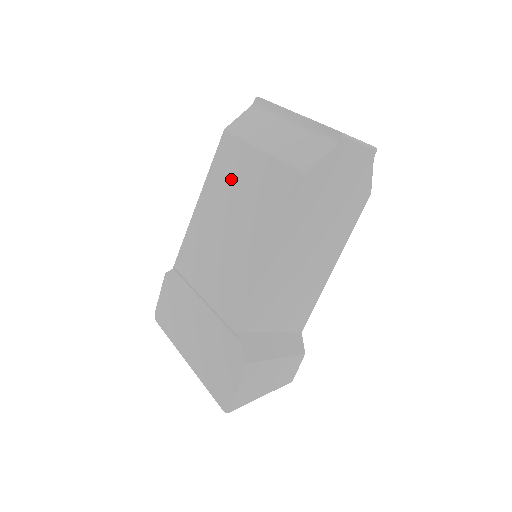
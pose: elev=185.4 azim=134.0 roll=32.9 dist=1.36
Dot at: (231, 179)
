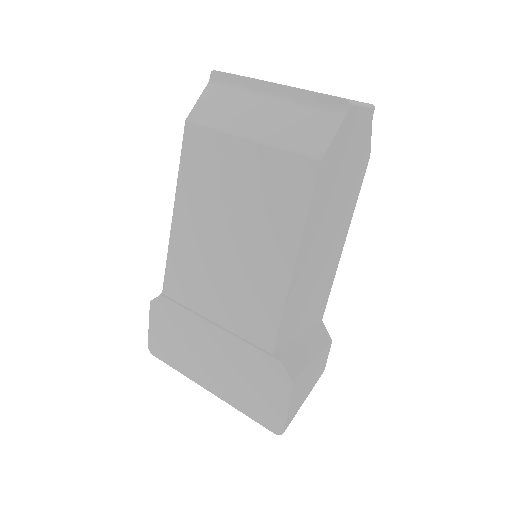
Dot at: (214, 180)
